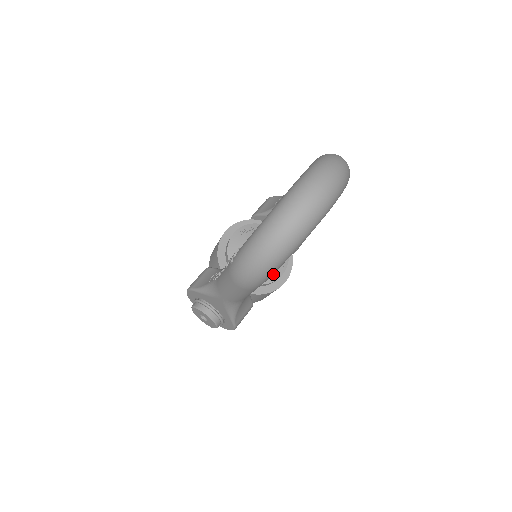
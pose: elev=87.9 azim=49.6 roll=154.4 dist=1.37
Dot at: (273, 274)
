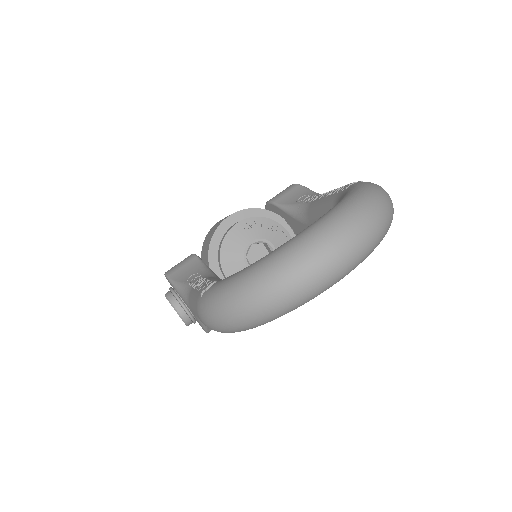
Dot at: occluded
